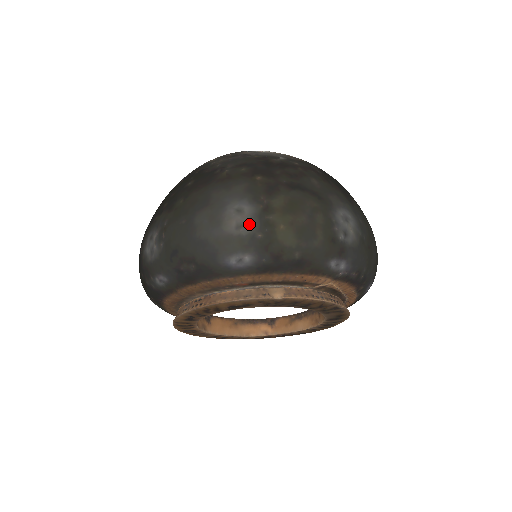
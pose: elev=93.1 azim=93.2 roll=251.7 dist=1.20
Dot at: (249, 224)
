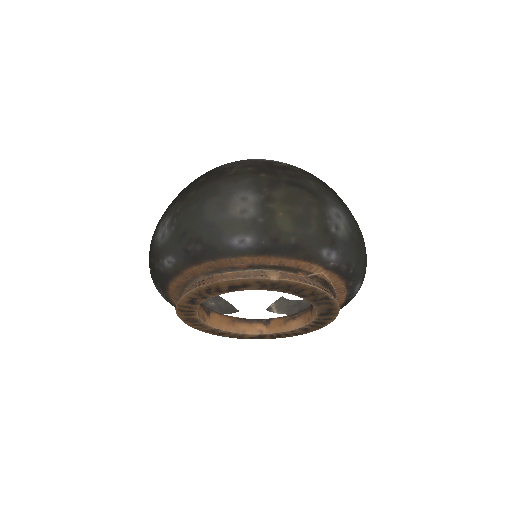
Dot at: (252, 210)
